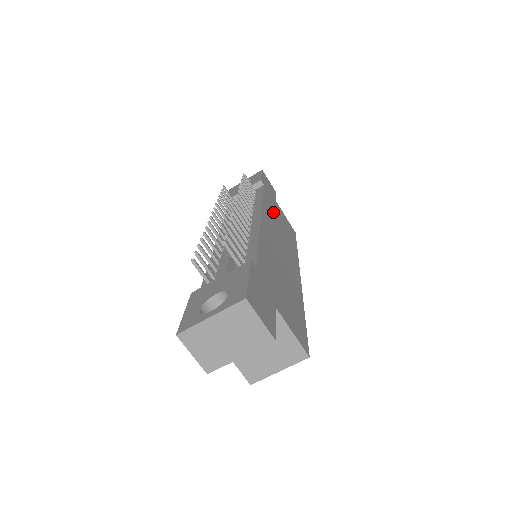
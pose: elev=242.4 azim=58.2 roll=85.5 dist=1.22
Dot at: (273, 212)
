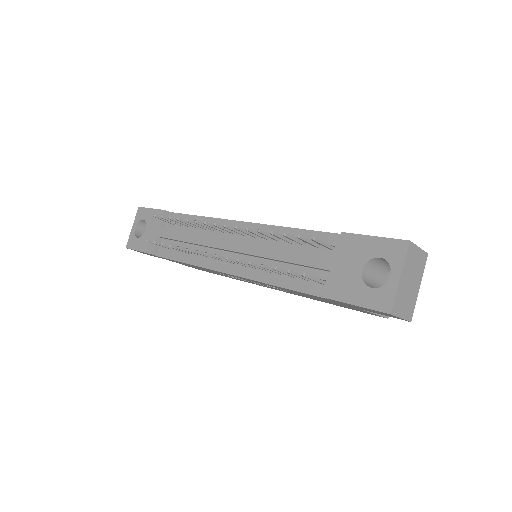
Dot at: occluded
